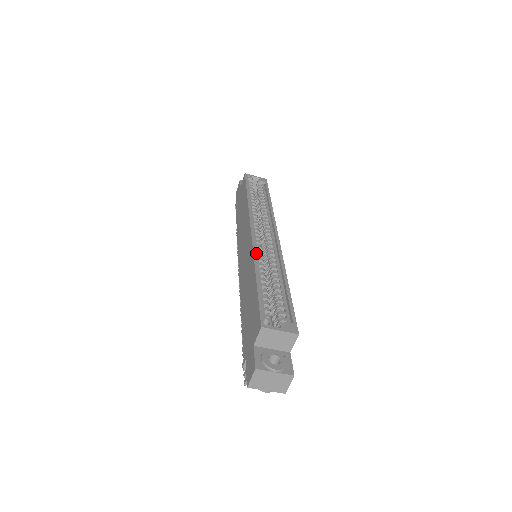
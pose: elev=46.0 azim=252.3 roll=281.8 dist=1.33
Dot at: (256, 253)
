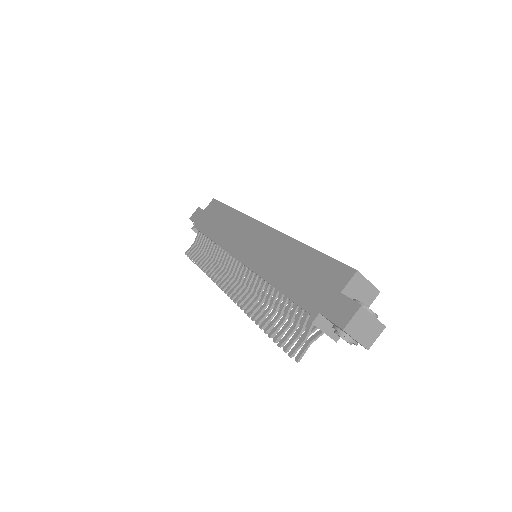
Dot at: (289, 236)
